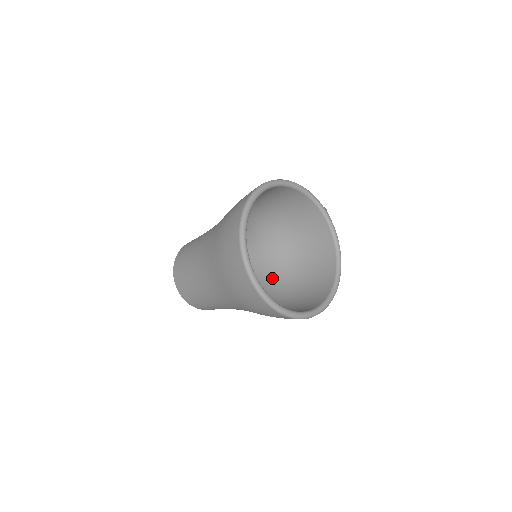
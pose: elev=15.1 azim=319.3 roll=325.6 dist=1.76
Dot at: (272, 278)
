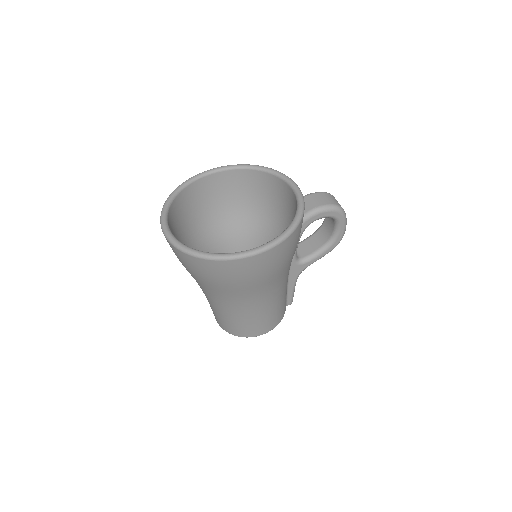
Dot at: occluded
